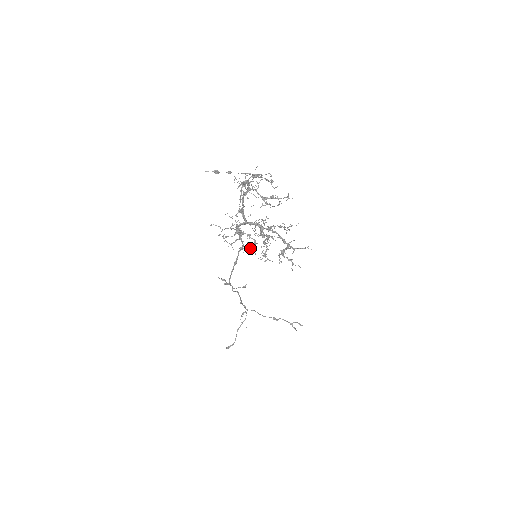
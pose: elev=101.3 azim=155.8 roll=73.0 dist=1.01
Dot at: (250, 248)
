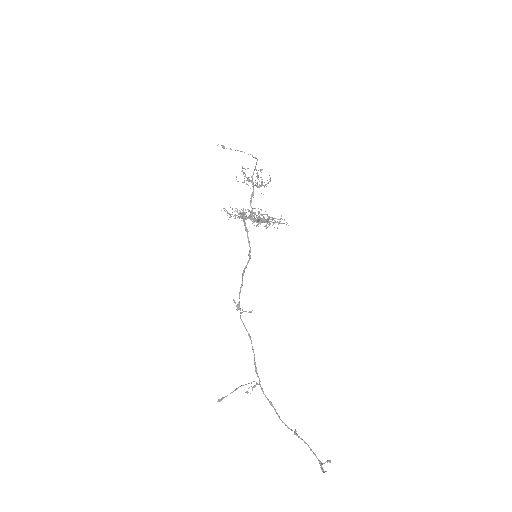
Dot at: (240, 216)
